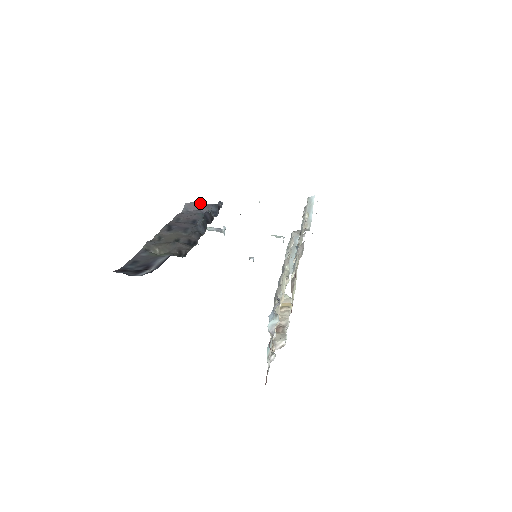
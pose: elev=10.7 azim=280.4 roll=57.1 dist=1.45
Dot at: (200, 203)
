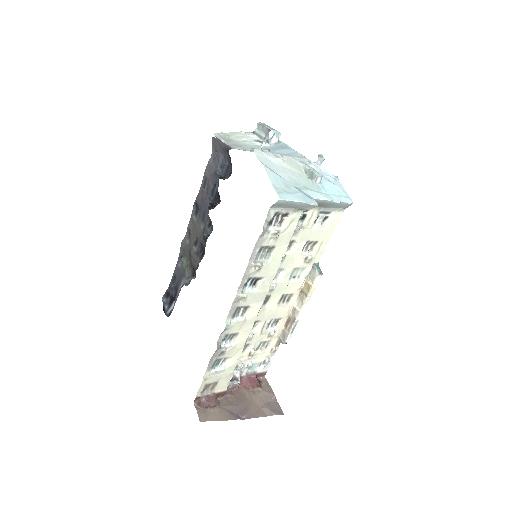
Dot at: (219, 142)
